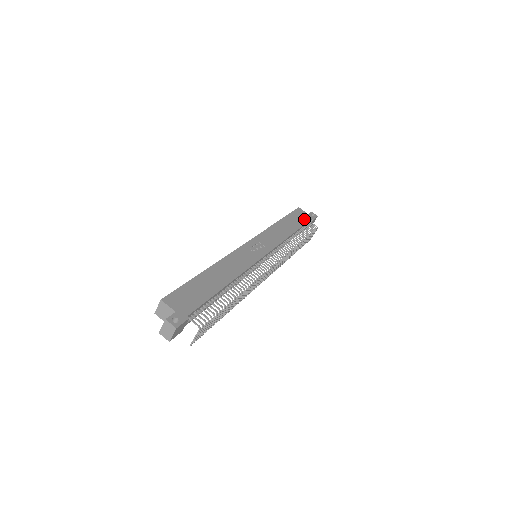
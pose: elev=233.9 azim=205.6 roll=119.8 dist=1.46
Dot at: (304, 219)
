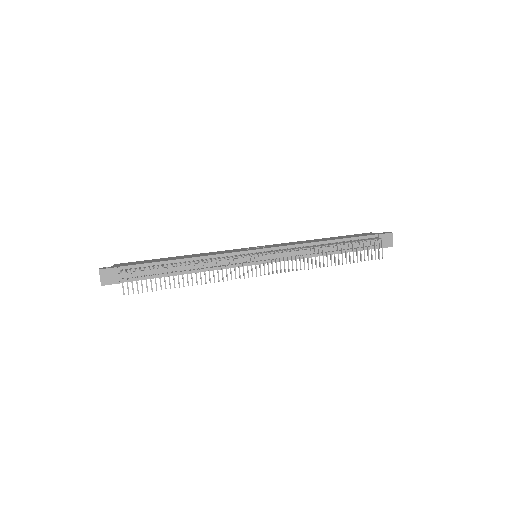
Dot at: (363, 235)
